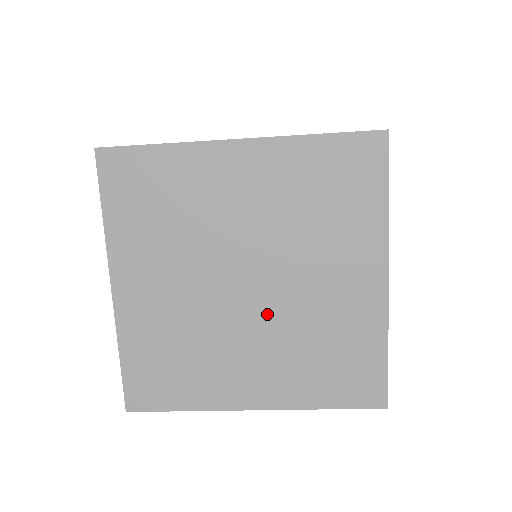
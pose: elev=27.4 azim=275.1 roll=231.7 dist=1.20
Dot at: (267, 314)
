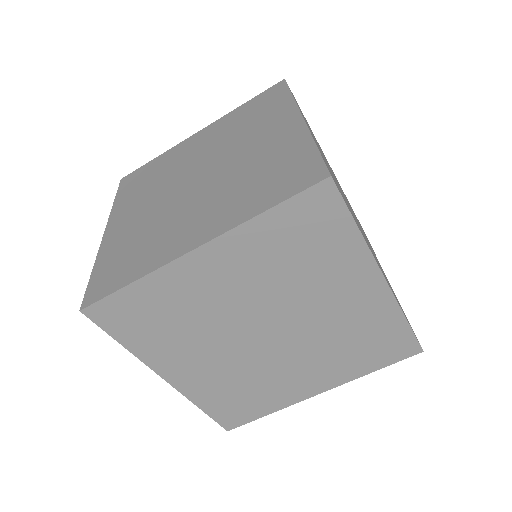
Dot at: (211, 184)
